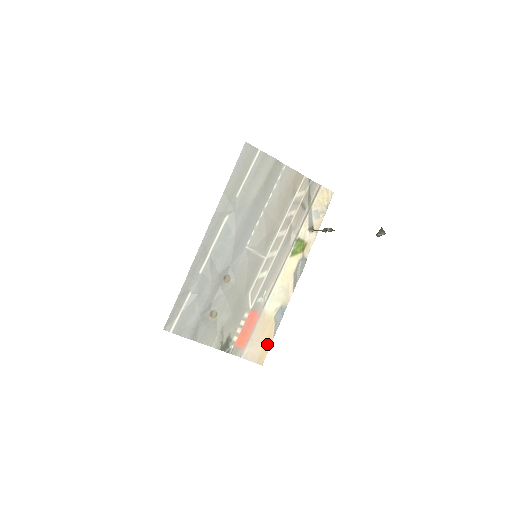
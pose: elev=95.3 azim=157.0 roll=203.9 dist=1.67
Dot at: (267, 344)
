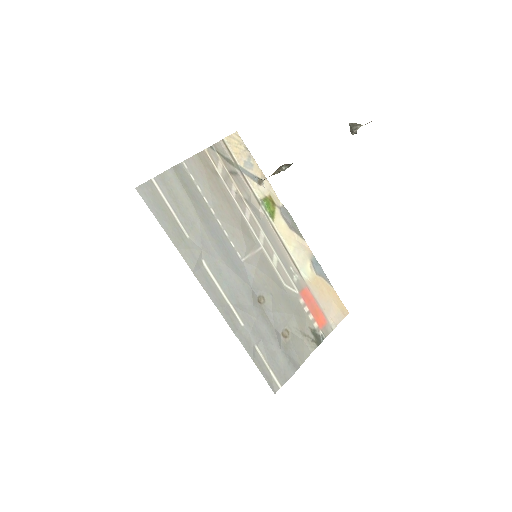
Dot at: (334, 297)
